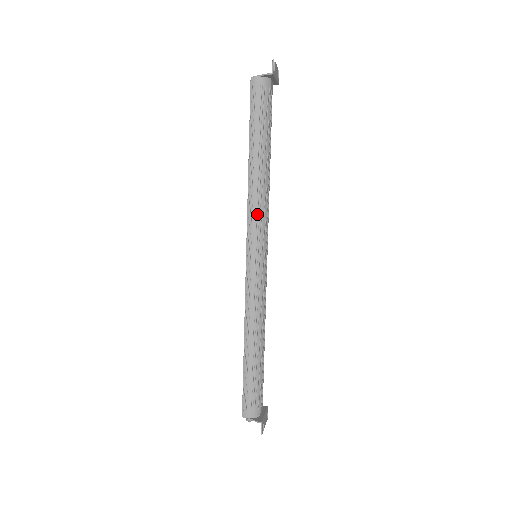
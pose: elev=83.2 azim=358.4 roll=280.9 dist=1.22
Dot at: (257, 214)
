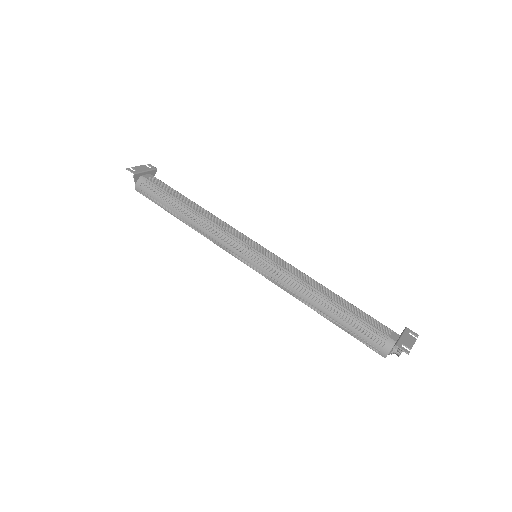
Dot at: (219, 238)
